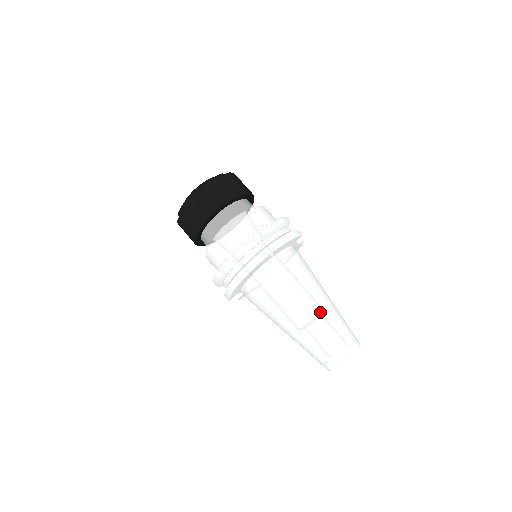
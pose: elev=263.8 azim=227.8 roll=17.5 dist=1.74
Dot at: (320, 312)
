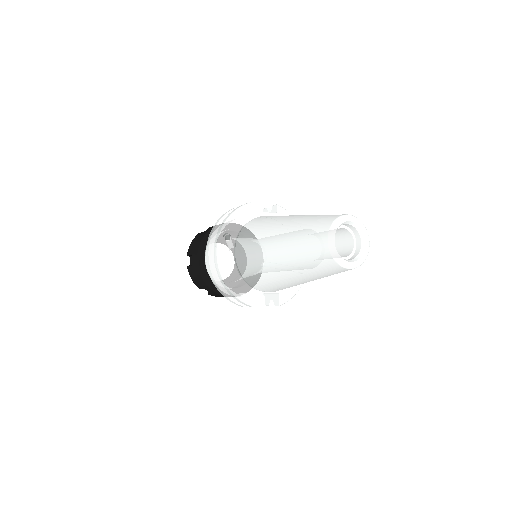
Dot at: (285, 231)
